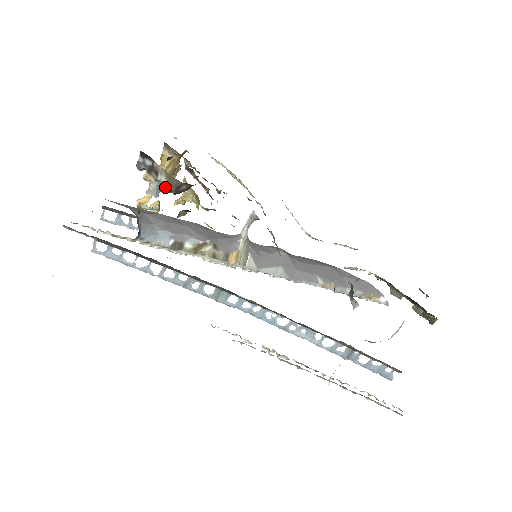
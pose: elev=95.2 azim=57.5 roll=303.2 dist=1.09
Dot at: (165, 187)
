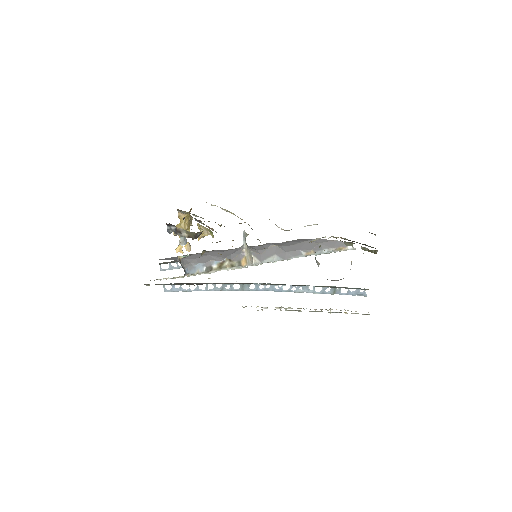
Dot at: occluded
